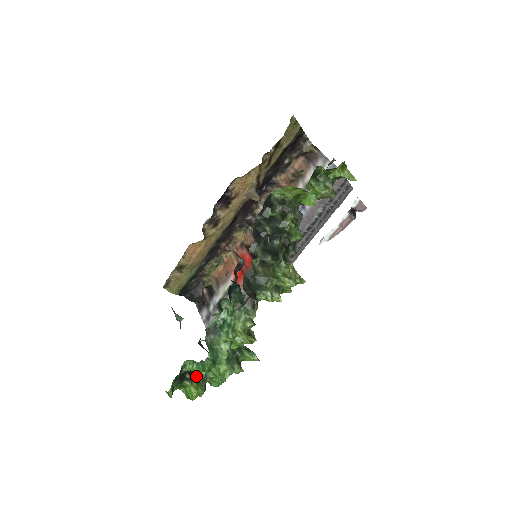
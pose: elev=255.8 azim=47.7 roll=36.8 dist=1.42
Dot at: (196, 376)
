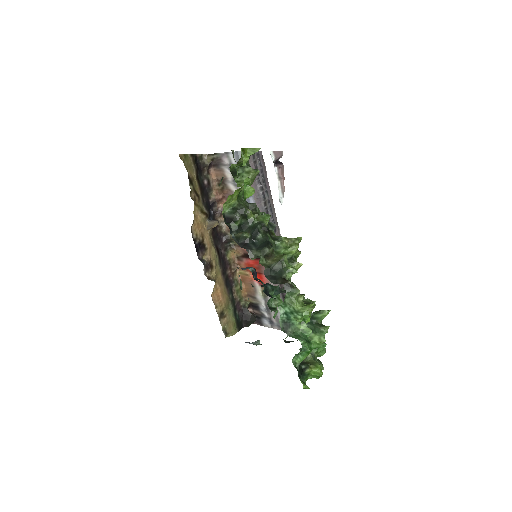
Dot at: (307, 361)
